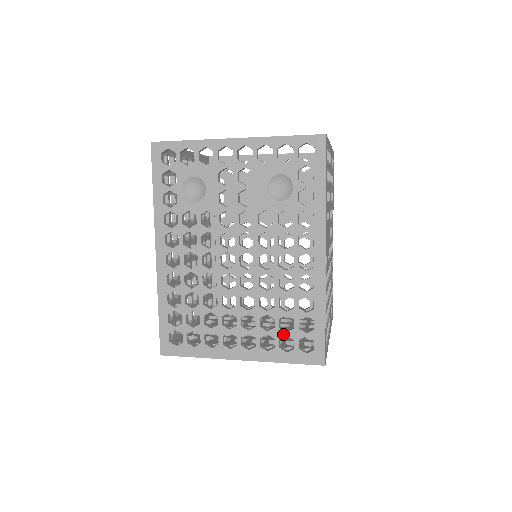
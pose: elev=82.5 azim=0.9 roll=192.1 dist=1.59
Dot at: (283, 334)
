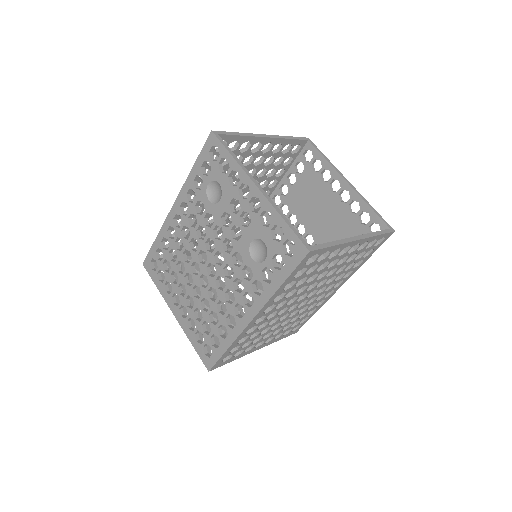
Dot at: (201, 330)
